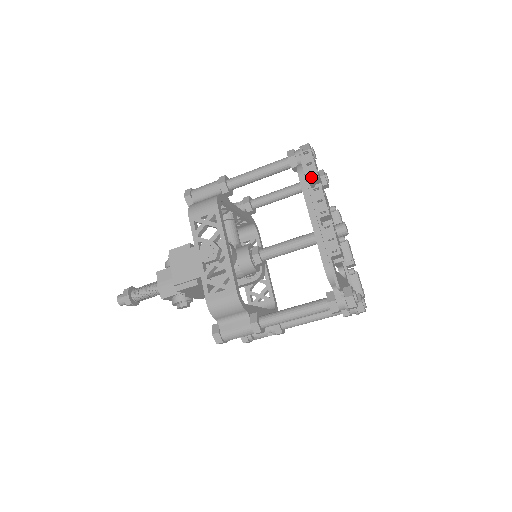
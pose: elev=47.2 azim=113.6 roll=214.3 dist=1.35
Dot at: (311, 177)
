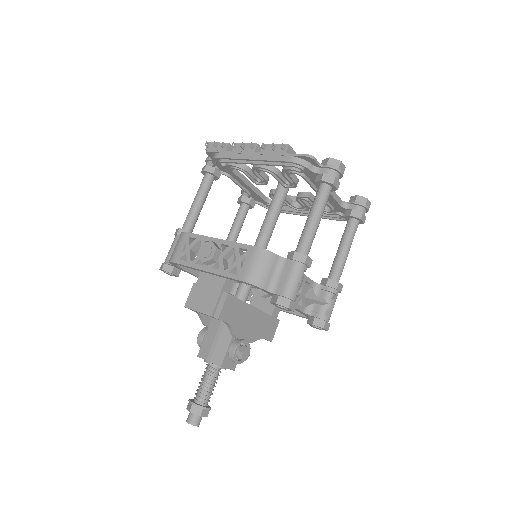
Dot at: (225, 148)
